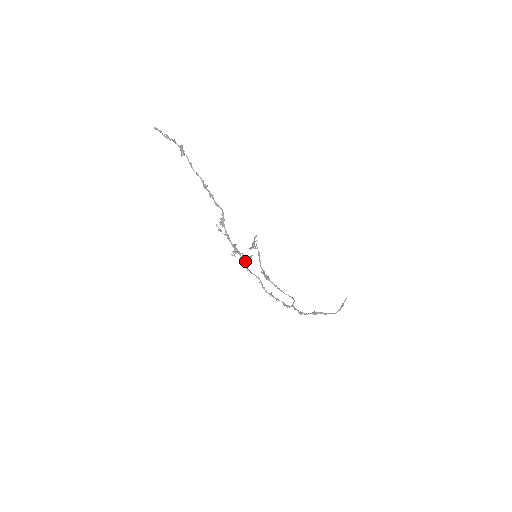
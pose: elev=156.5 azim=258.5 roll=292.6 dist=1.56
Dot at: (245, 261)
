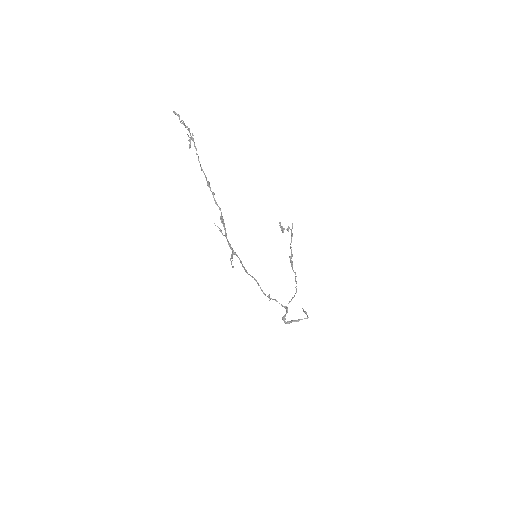
Dot at: (242, 264)
